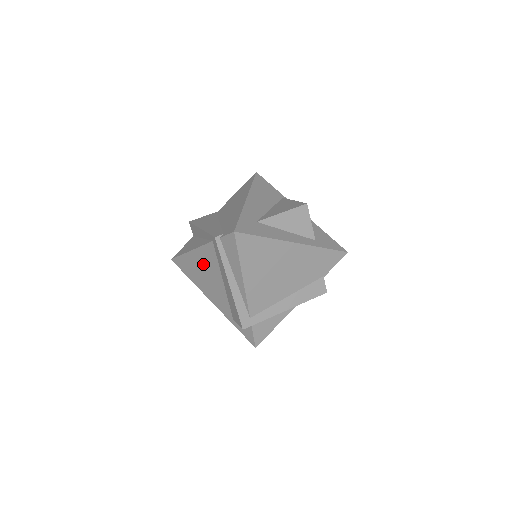
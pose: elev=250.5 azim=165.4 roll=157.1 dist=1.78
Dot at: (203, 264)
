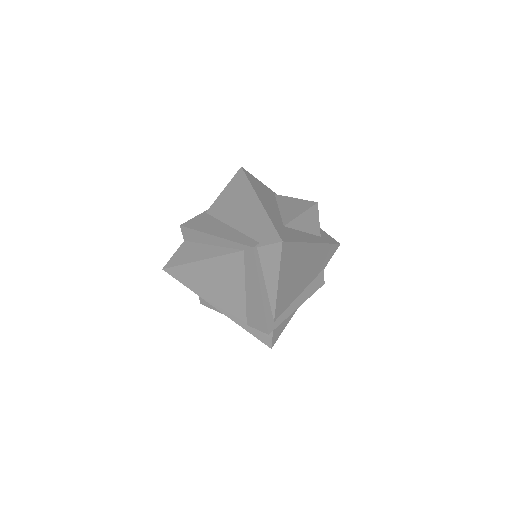
Dot at: (218, 273)
